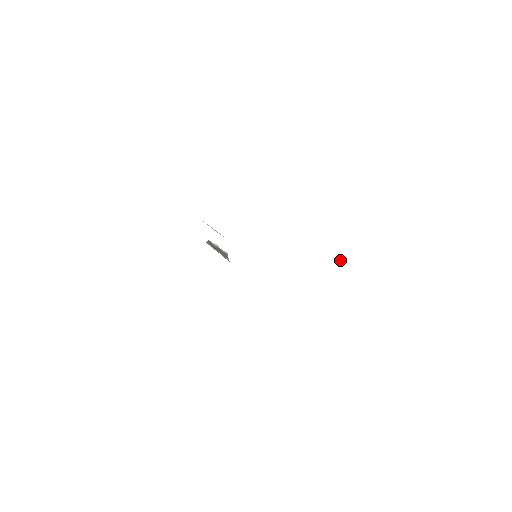
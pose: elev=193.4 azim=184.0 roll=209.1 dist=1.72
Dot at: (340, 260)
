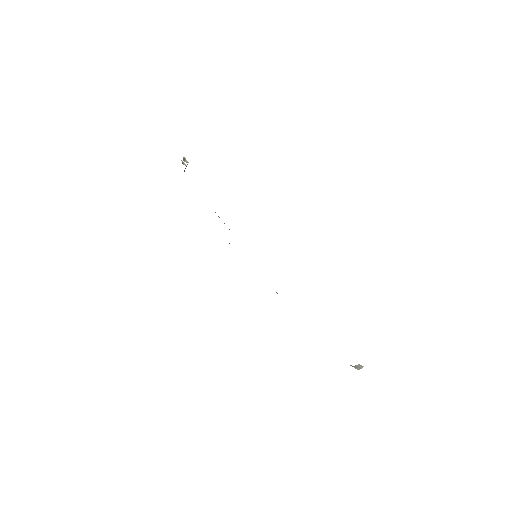
Dot at: (360, 368)
